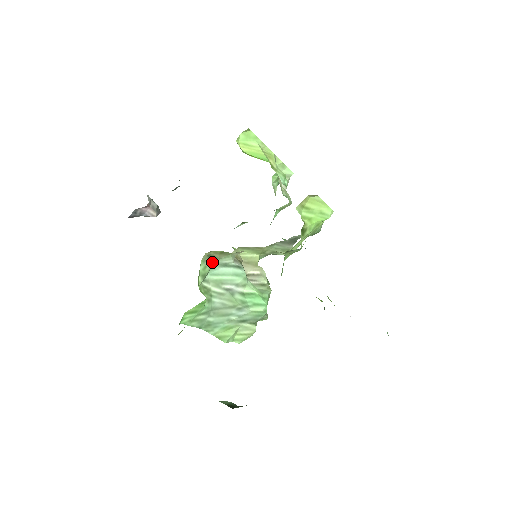
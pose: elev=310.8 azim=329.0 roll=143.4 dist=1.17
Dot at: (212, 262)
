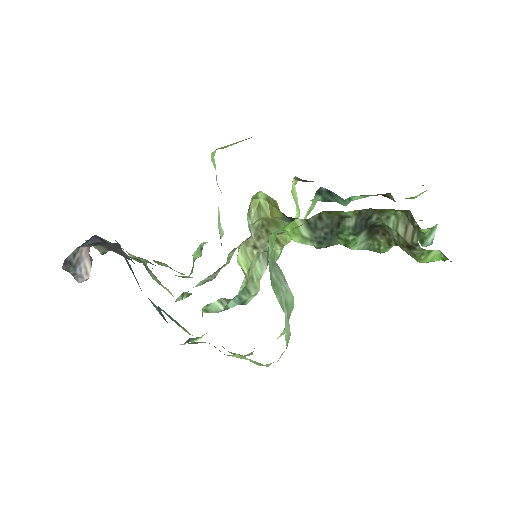
Dot at: occluded
